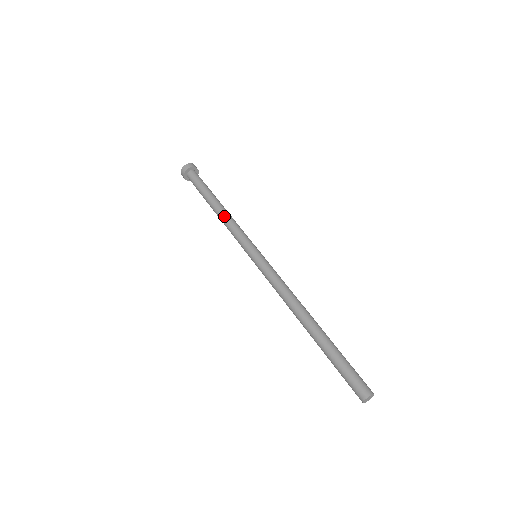
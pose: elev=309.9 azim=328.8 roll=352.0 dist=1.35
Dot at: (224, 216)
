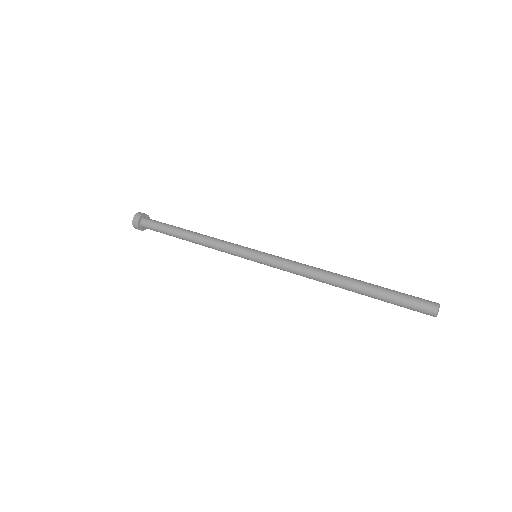
Dot at: (202, 241)
